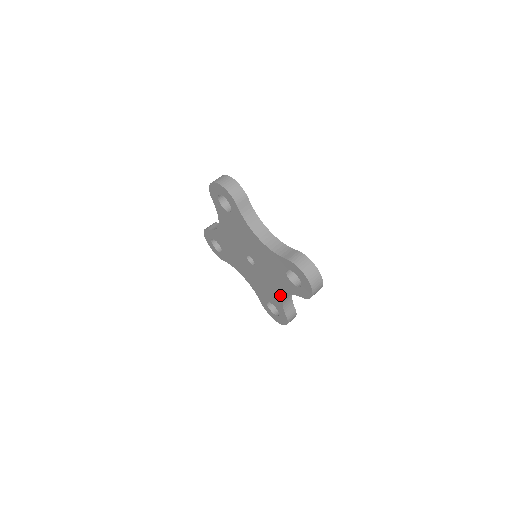
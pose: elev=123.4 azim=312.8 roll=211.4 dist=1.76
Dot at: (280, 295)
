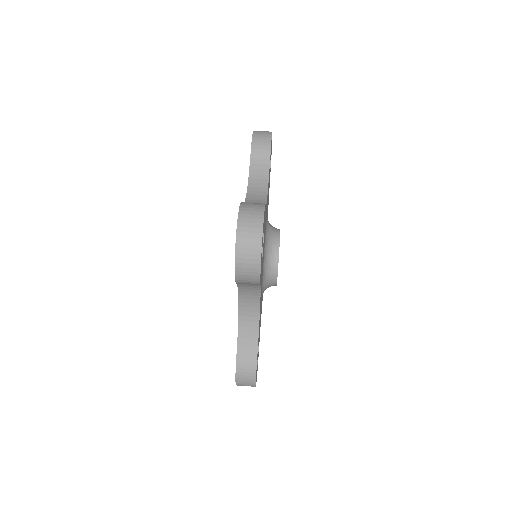
Dot at: occluded
